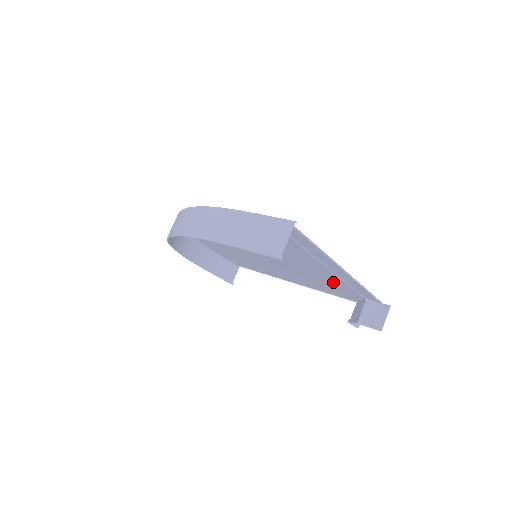
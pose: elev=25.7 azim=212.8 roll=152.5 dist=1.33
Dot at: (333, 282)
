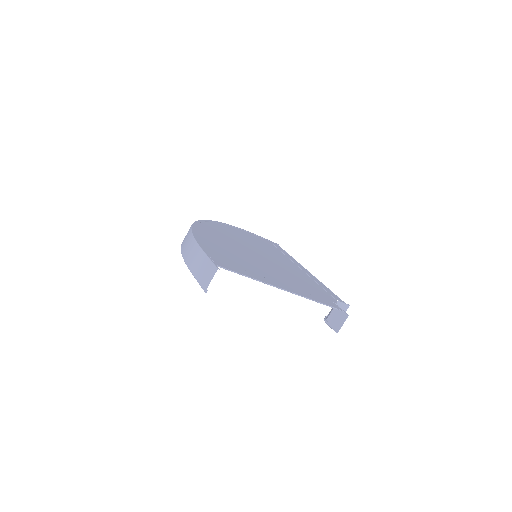
Dot at: (306, 288)
